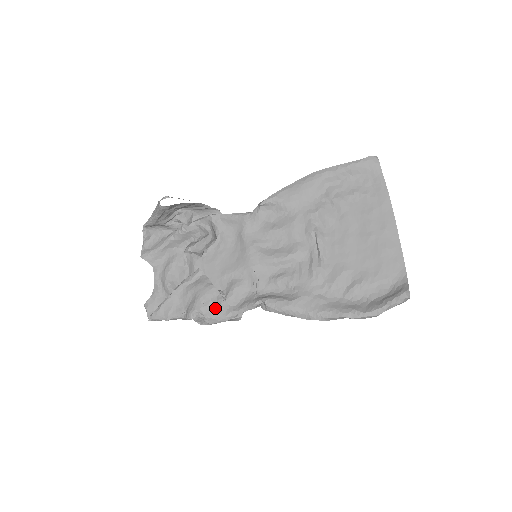
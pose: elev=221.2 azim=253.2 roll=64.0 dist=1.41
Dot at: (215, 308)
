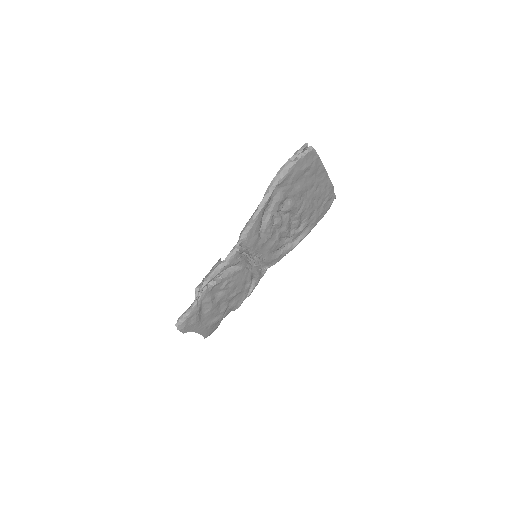
Dot at: occluded
